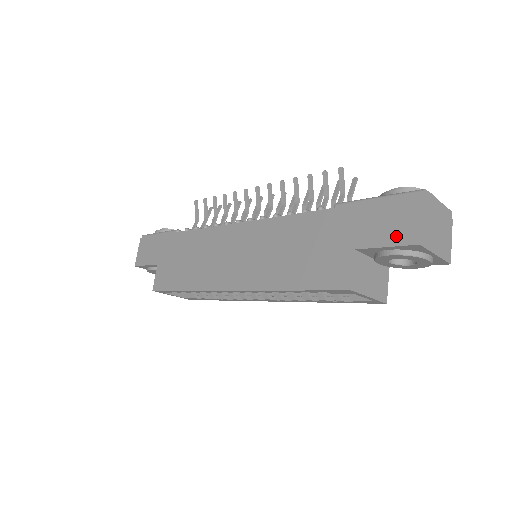
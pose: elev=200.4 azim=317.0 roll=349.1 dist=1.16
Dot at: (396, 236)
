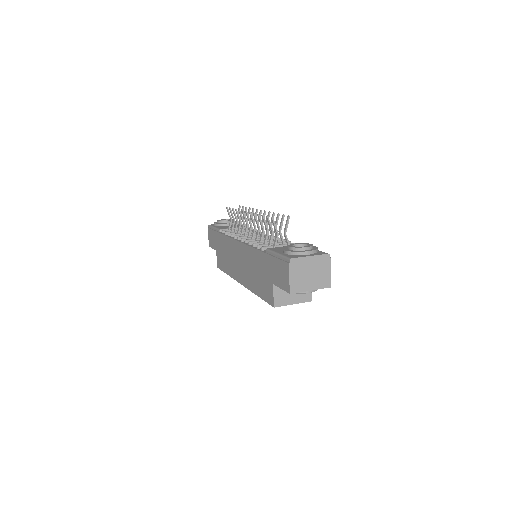
Dot at: (283, 284)
